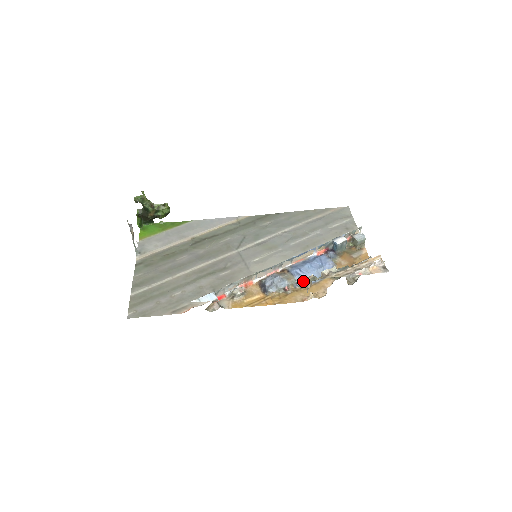
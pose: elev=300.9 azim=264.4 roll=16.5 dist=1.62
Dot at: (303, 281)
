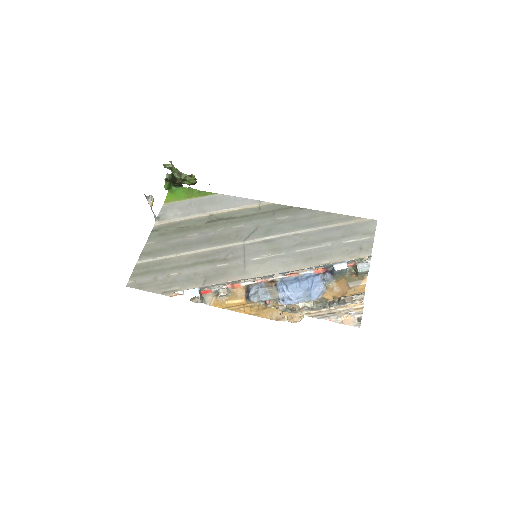
Dot at: (286, 299)
